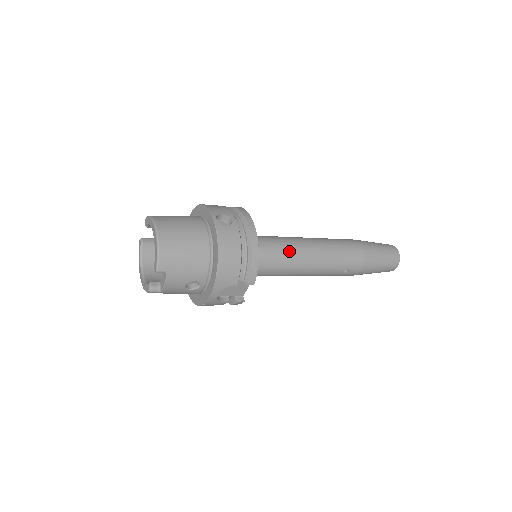
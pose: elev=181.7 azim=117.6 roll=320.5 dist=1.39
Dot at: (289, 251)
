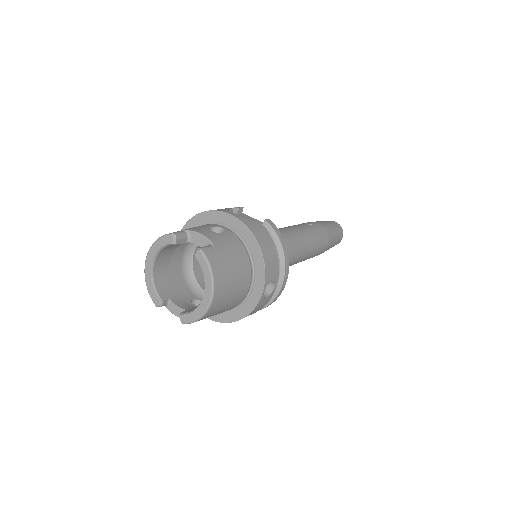
Dot at: occluded
